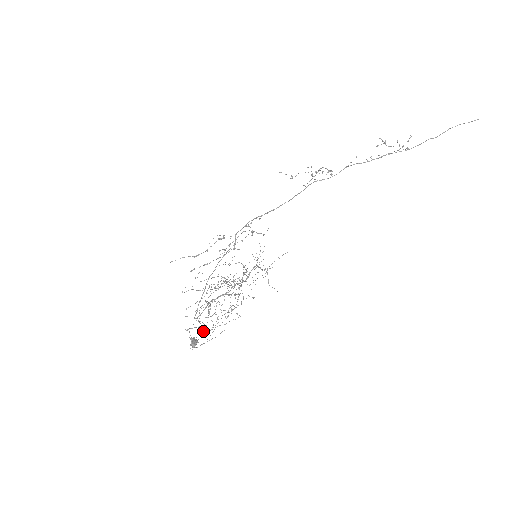
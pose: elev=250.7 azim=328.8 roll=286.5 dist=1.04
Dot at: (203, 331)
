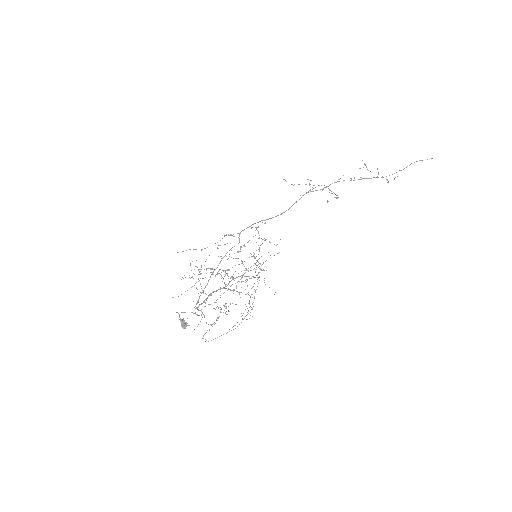
Dot at: occluded
